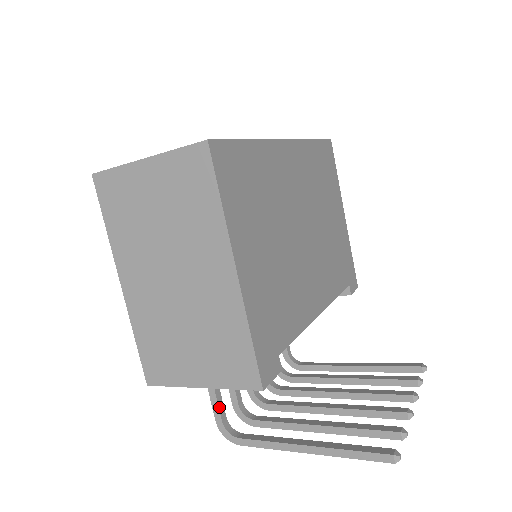
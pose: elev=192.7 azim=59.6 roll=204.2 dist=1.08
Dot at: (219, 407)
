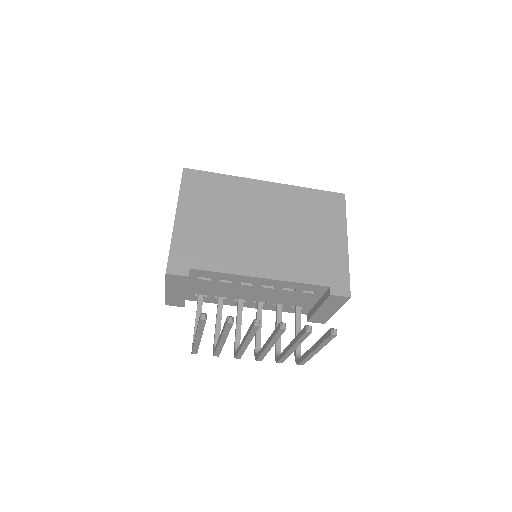
Dot at: (195, 331)
